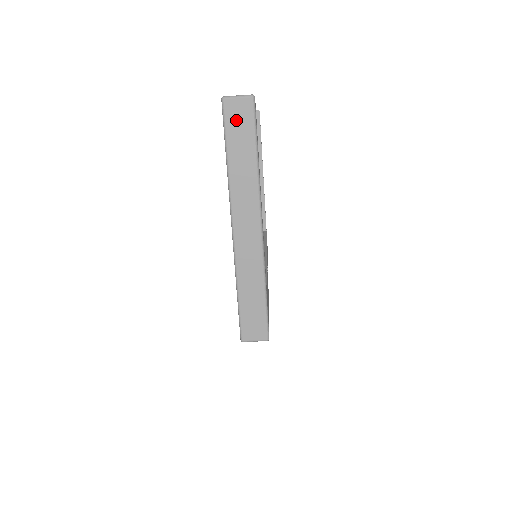
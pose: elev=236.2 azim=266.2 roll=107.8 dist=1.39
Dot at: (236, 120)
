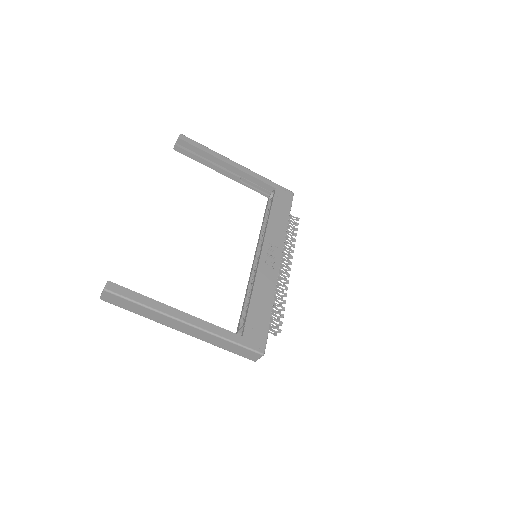
Dot at: (115, 302)
